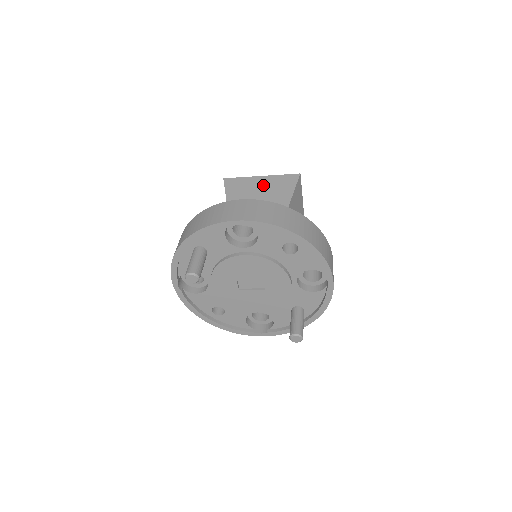
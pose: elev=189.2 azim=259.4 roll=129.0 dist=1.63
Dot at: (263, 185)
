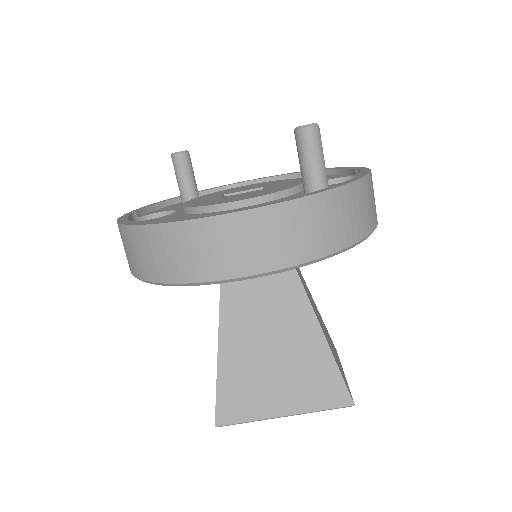
Dot at: occluded
